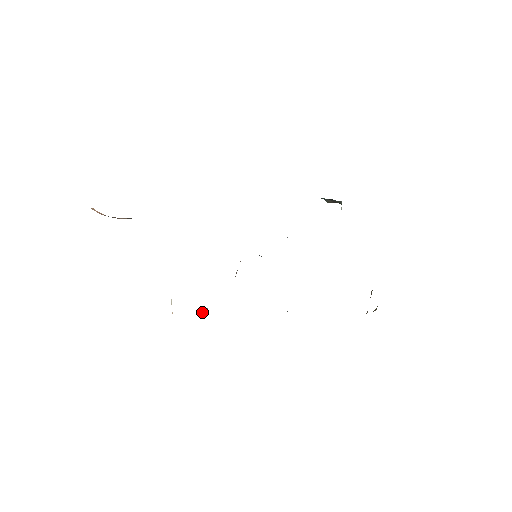
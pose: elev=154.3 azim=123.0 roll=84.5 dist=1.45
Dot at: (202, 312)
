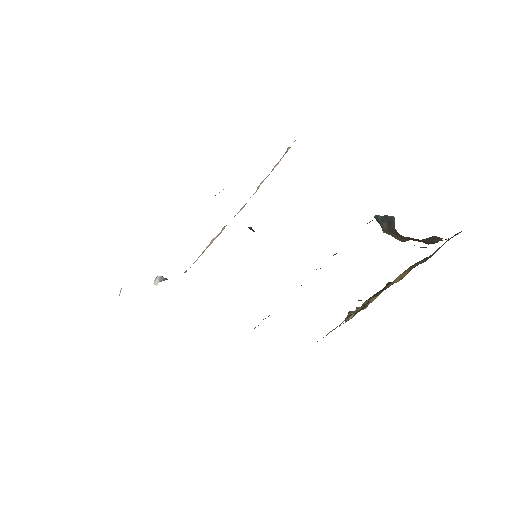
Dot at: (155, 283)
